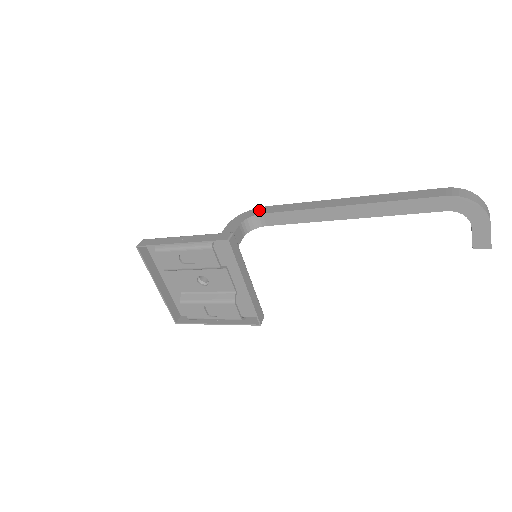
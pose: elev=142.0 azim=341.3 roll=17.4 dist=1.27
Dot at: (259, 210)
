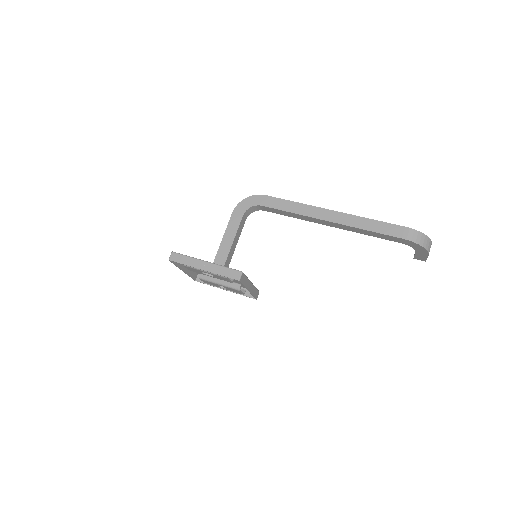
Dot at: (259, 199)
